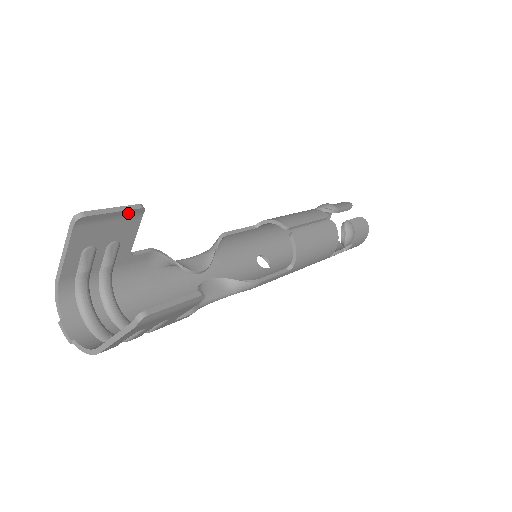
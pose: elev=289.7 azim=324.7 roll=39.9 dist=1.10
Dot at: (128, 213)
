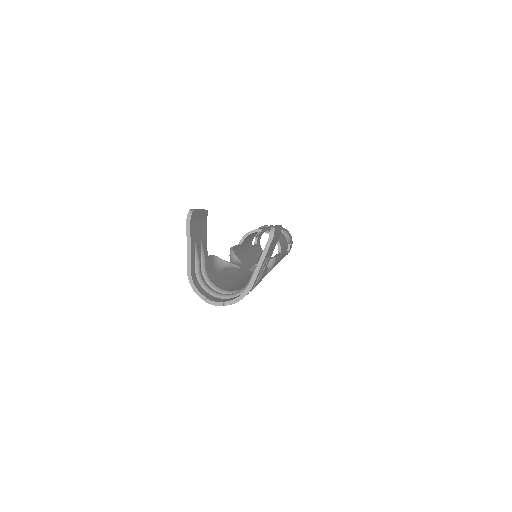
Dot at: (203, 214)
